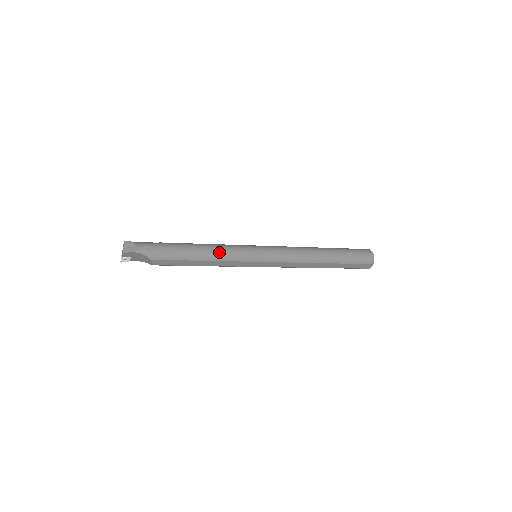
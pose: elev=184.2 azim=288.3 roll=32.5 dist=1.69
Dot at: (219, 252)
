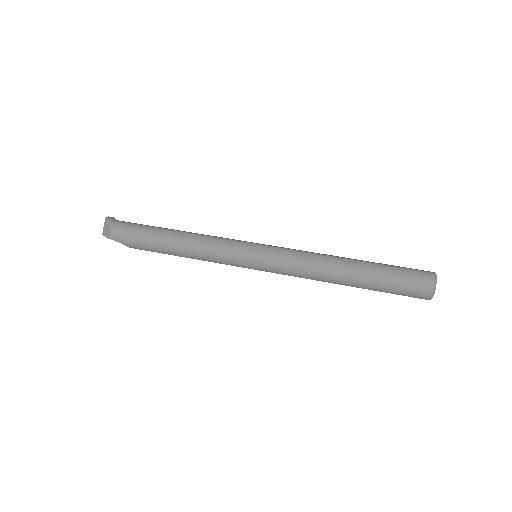
Dot at: (201, 253)
